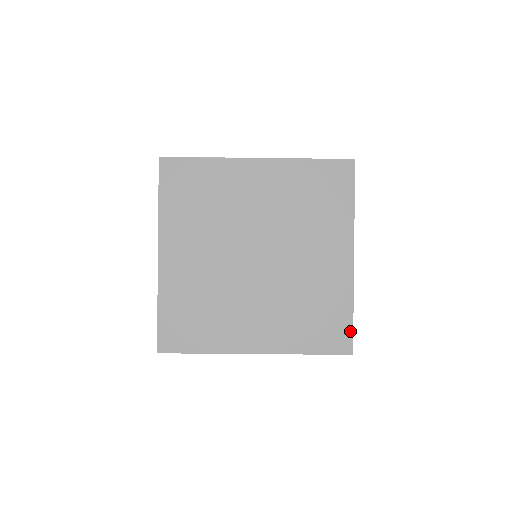
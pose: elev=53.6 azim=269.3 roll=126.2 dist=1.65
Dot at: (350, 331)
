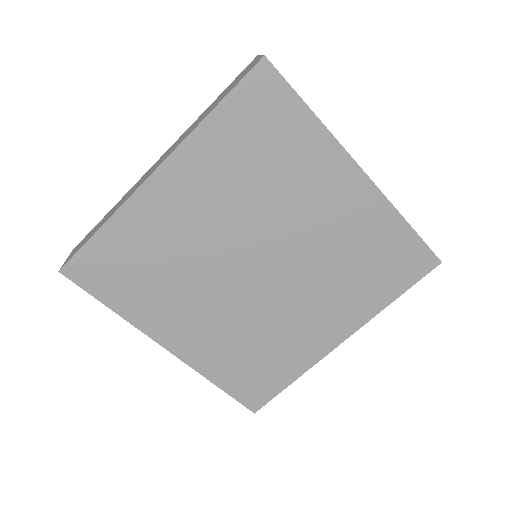
Dot at: (272, 395)
